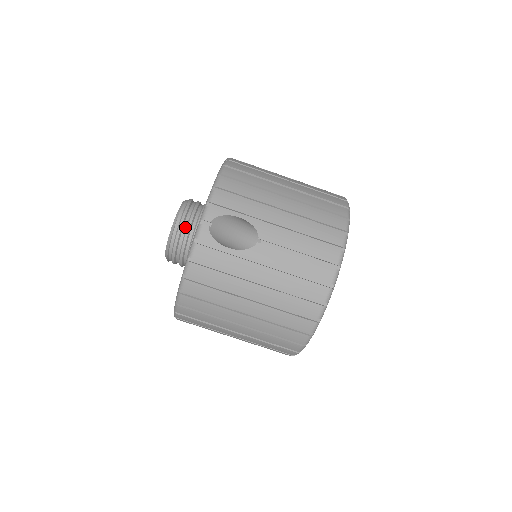
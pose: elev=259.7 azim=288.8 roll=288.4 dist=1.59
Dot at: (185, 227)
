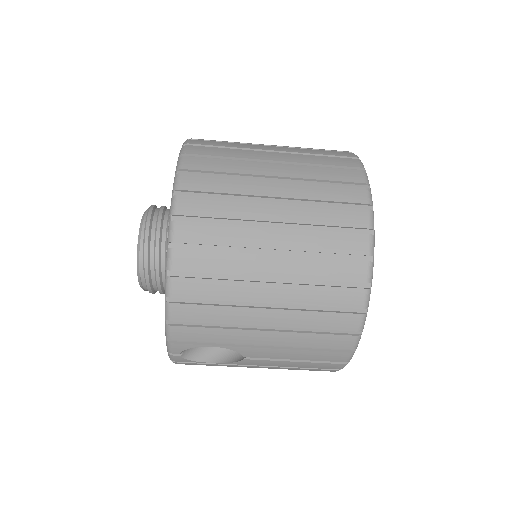
Dot at: (155, 285)
